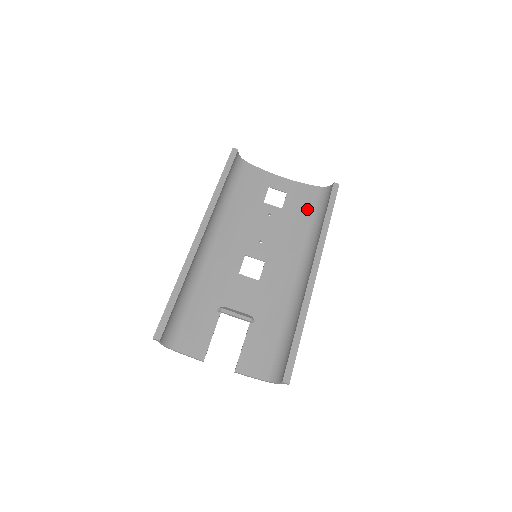
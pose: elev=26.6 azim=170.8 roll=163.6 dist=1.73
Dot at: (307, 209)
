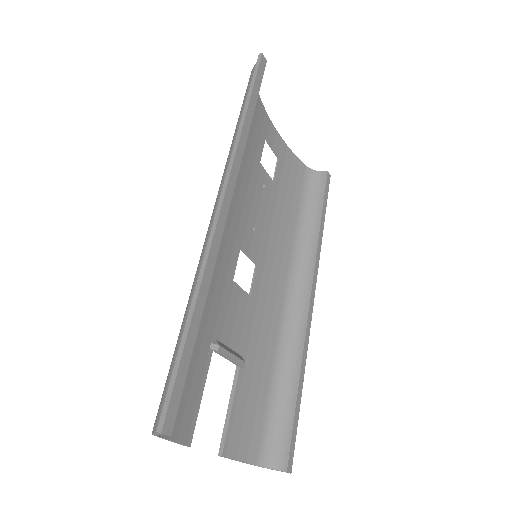
Dot at: (295, 194)
